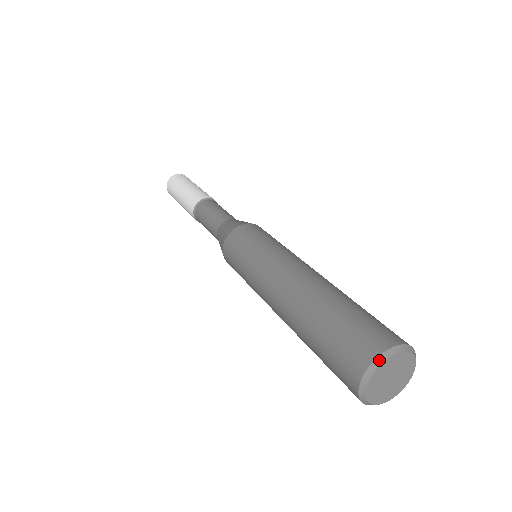
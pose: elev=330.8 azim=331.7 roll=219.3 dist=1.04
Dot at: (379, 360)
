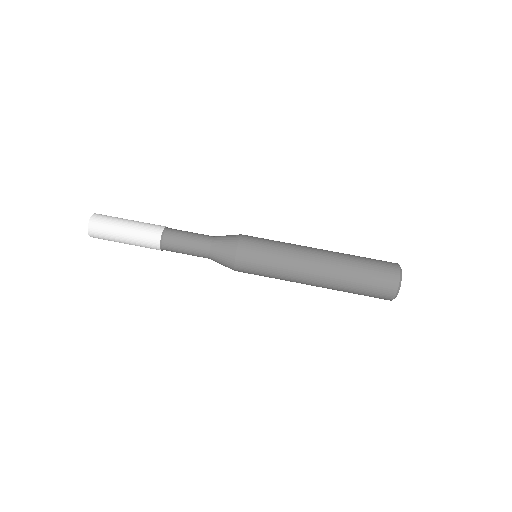
Dot at: (401, 278)
